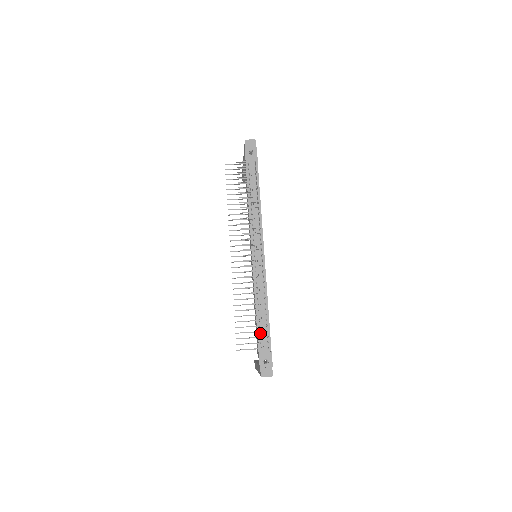
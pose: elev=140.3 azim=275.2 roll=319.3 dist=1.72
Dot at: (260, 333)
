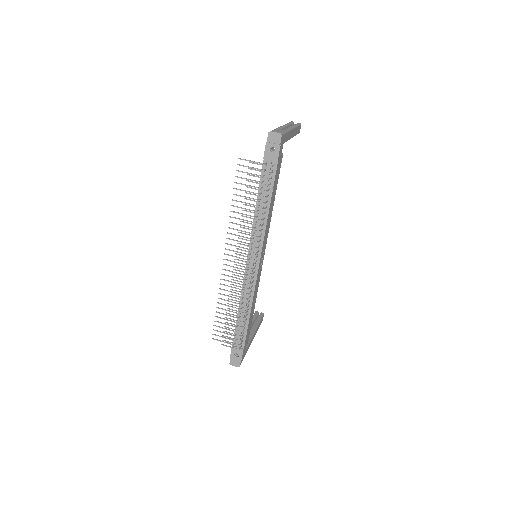
Dot at: (237, 331)
